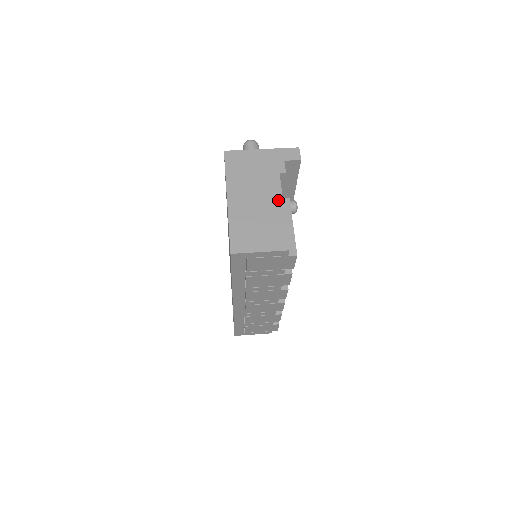
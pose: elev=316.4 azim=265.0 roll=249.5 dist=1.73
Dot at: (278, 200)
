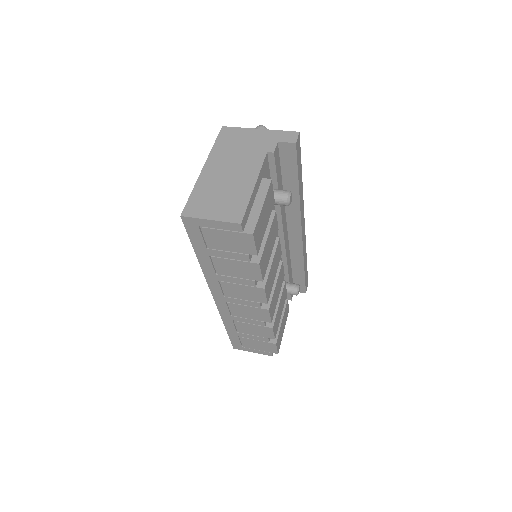
Dot at: (253, 176)
